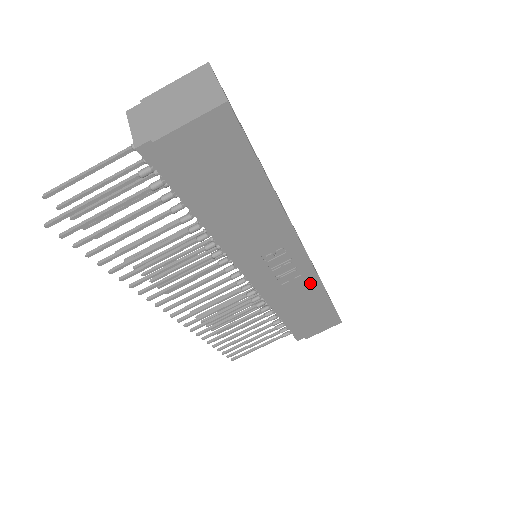
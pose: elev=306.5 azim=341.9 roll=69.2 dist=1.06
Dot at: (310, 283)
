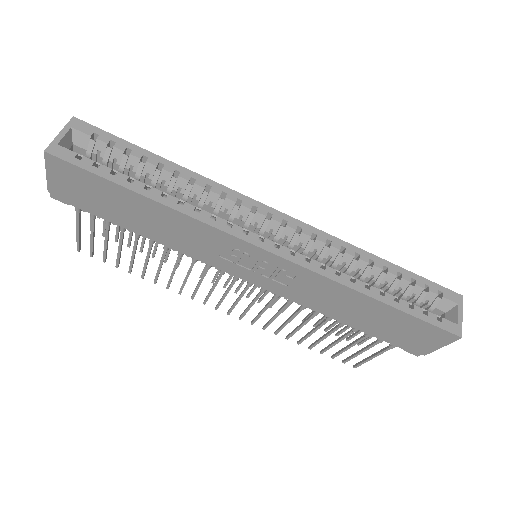
Dot at: (323, 283)
